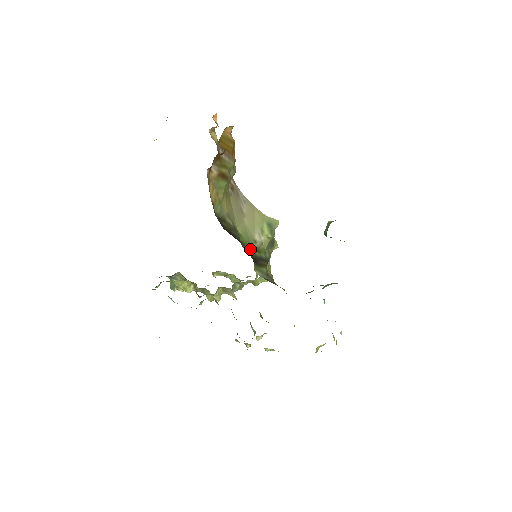
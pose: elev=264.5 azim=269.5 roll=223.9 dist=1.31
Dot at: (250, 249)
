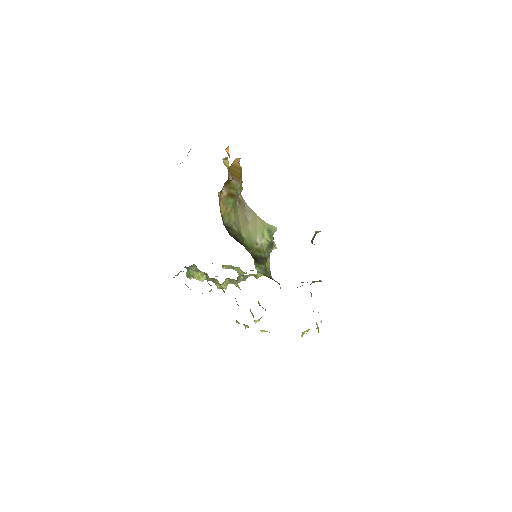
Dot at: (252, 250)
